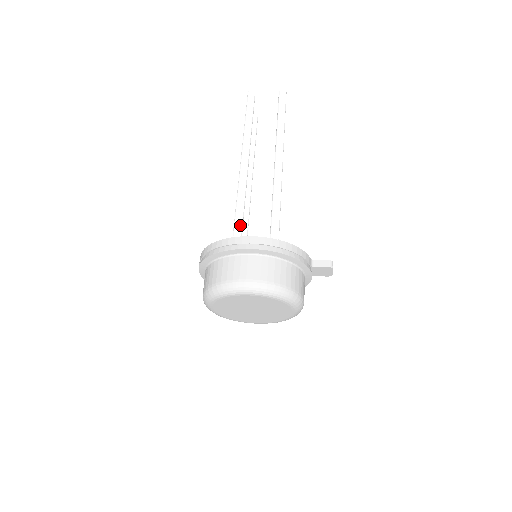
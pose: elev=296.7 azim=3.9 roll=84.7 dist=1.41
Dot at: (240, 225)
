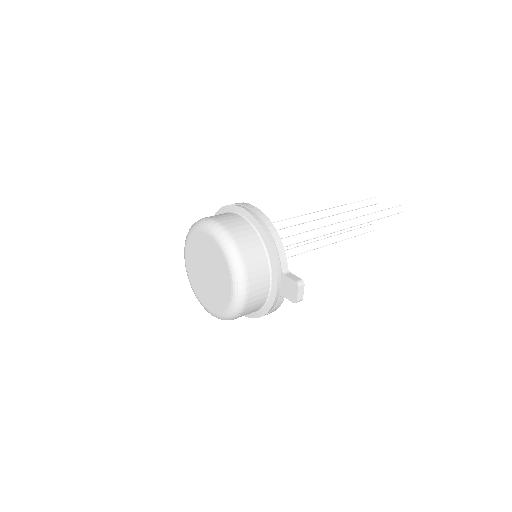
Dot at: occluded
